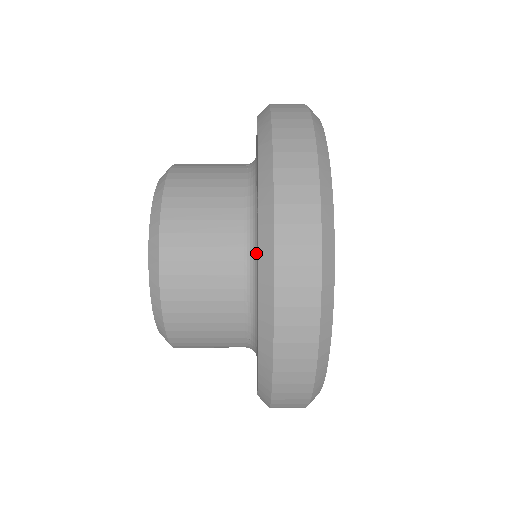
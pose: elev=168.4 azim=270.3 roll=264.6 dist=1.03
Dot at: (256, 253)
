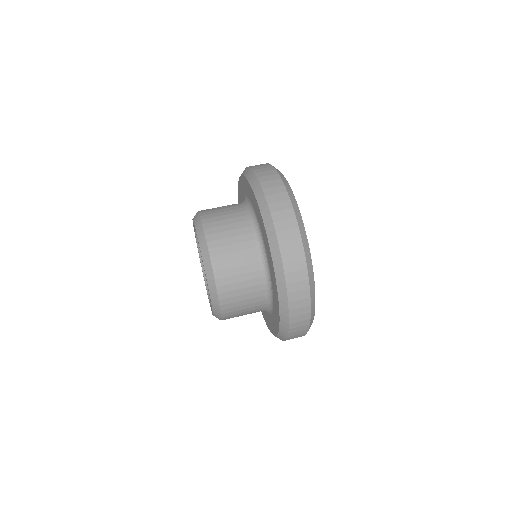
Dot at: (271, 308)
